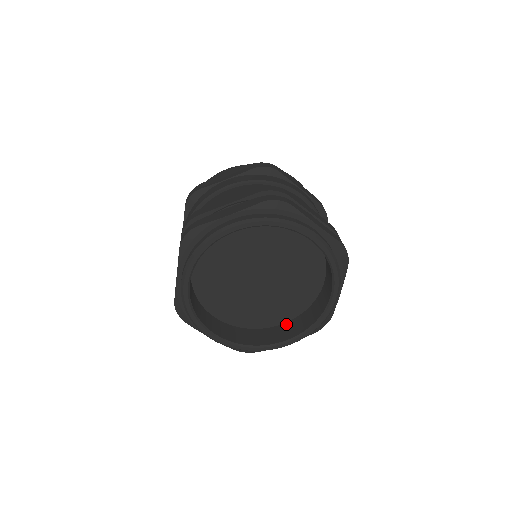
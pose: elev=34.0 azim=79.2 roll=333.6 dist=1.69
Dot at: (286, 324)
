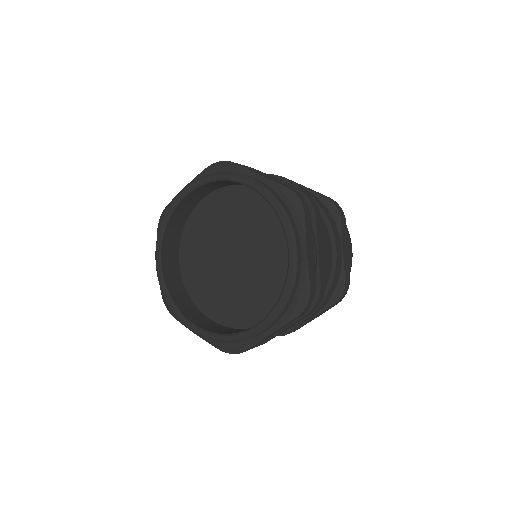
Dot at: occluded
